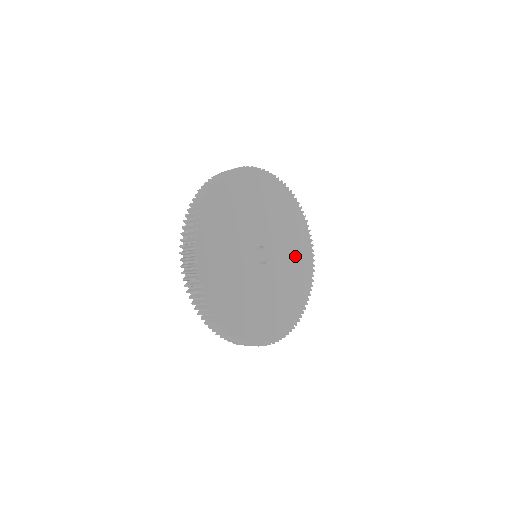
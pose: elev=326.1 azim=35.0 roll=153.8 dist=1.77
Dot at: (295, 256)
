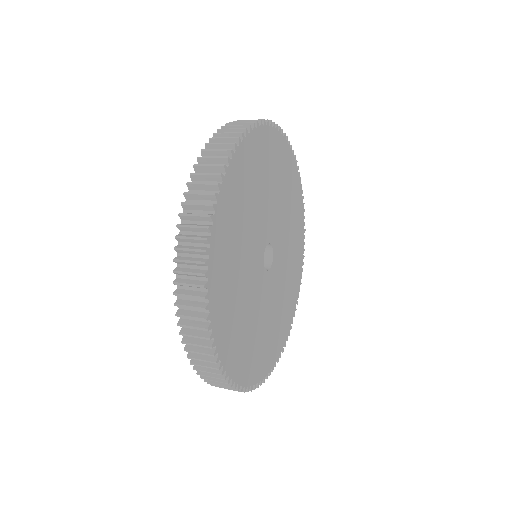
Dot at: (291, 258)
